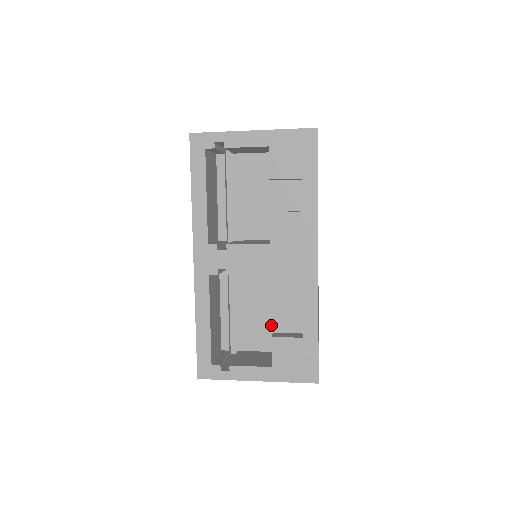
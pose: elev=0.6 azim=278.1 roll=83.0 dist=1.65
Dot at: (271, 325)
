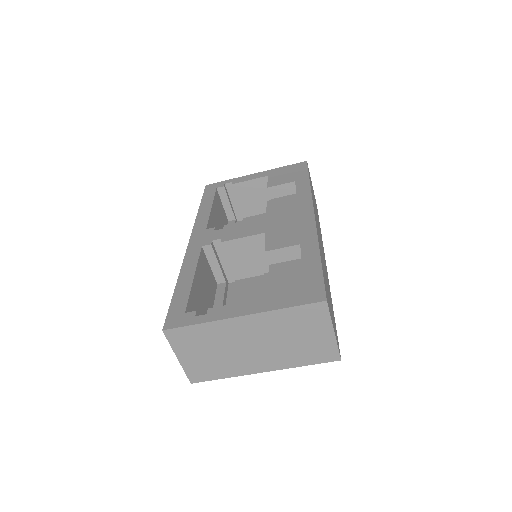
Dot at: occluded
